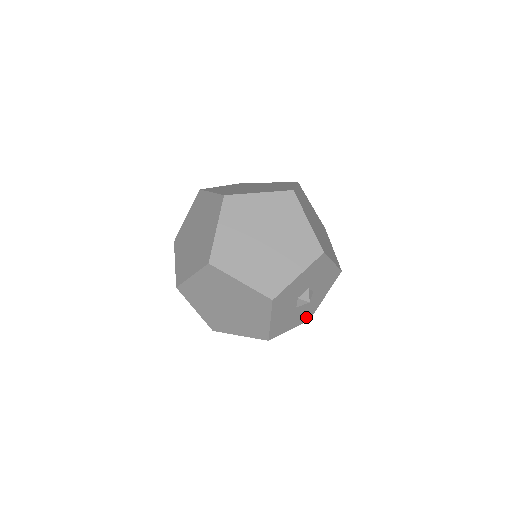
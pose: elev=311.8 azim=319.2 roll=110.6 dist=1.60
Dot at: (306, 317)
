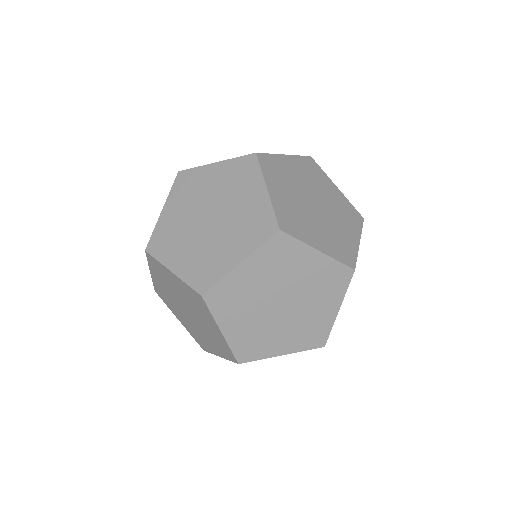
Dot at: occluded
